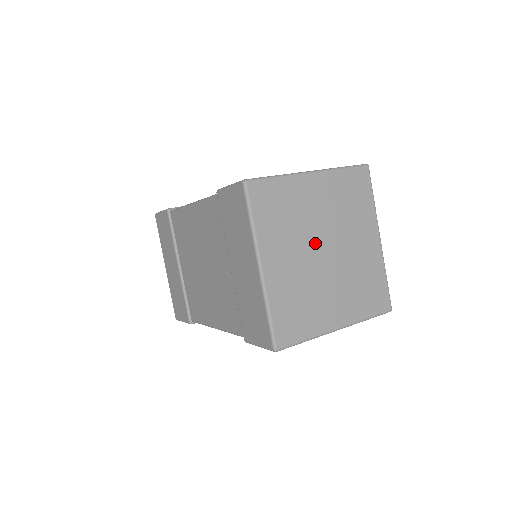
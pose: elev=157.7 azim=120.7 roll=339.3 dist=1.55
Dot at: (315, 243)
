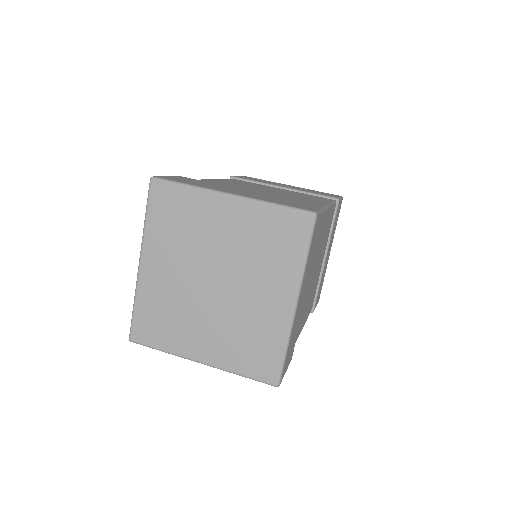
Dot at: (205, 269)
